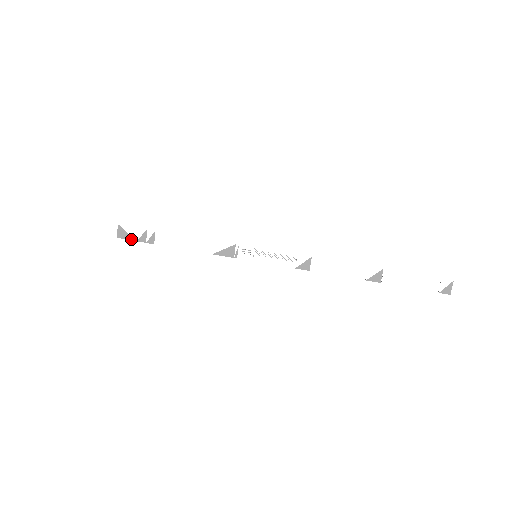
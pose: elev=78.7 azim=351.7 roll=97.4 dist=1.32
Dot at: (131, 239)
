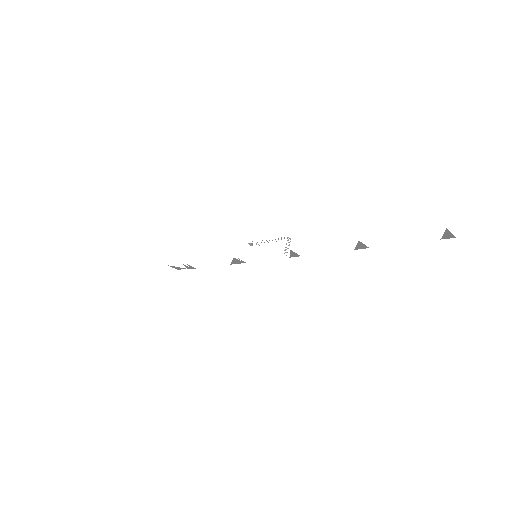
Dot at: occluded
